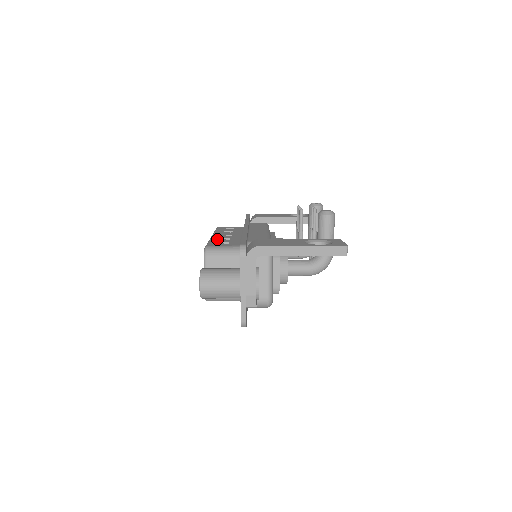
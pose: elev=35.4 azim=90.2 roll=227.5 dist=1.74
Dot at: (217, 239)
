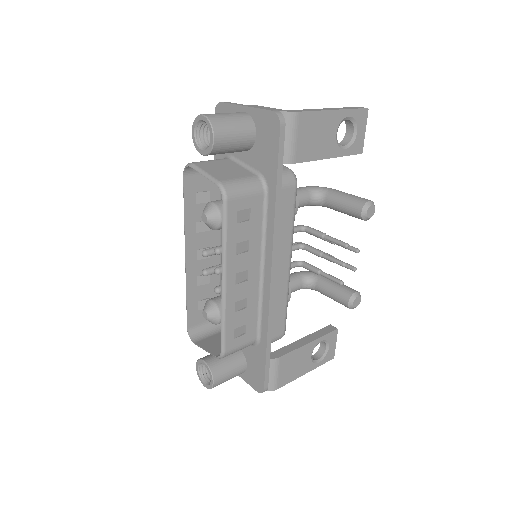
Dot at: (233, 312)
